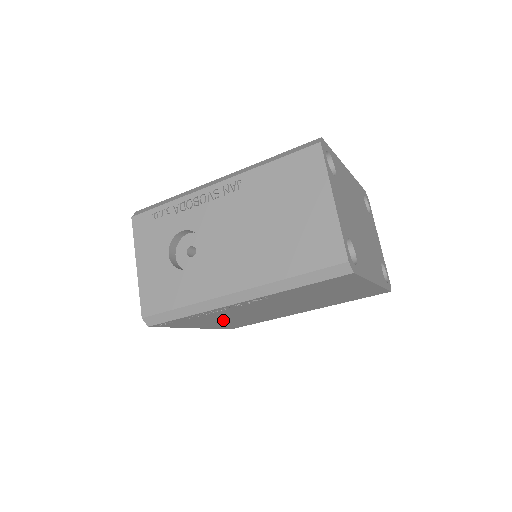
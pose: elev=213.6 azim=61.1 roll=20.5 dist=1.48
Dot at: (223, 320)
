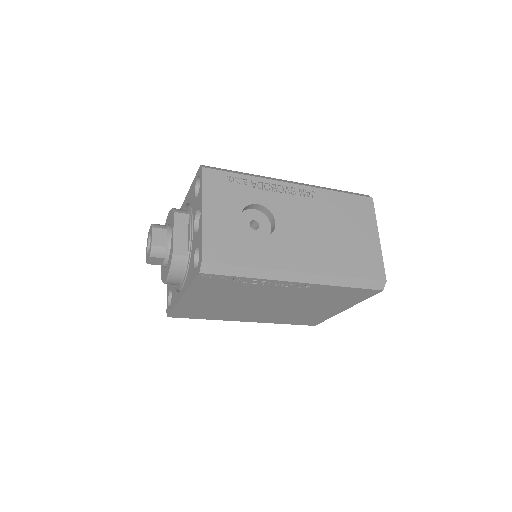
Dot at: (219, 299)
